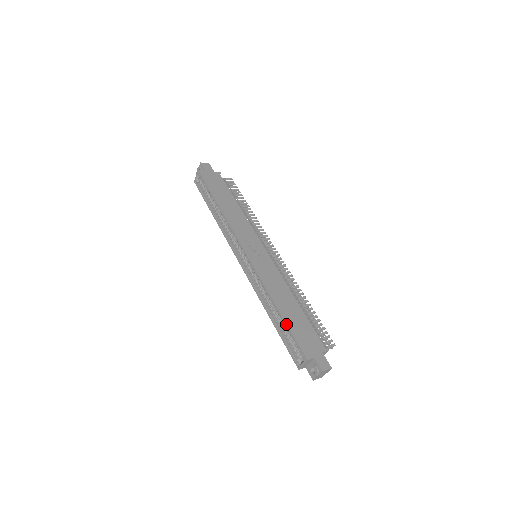
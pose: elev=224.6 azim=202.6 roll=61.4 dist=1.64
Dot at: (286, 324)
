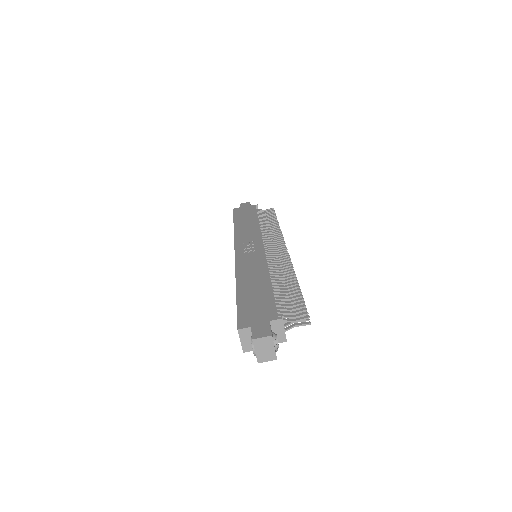
Dot at: (236, 300)
